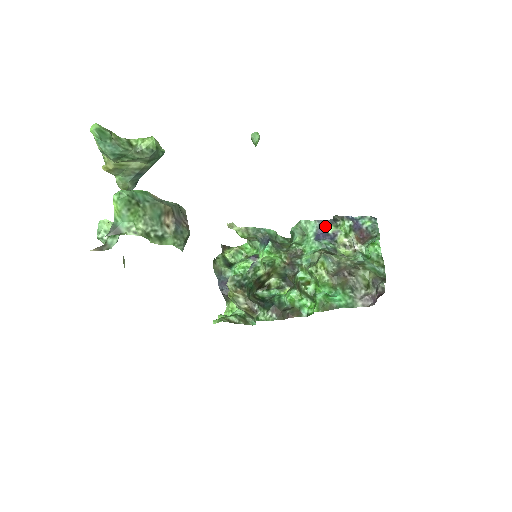
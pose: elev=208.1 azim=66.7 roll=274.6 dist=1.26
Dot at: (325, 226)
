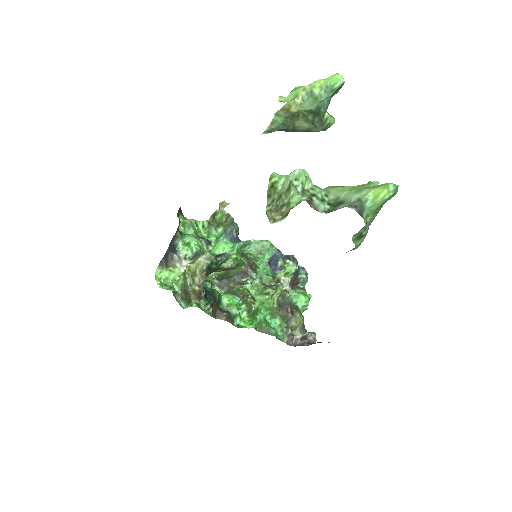
Dot at: (279, 257)
